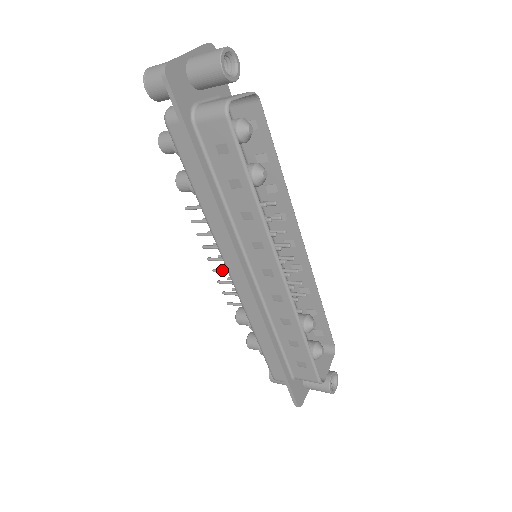
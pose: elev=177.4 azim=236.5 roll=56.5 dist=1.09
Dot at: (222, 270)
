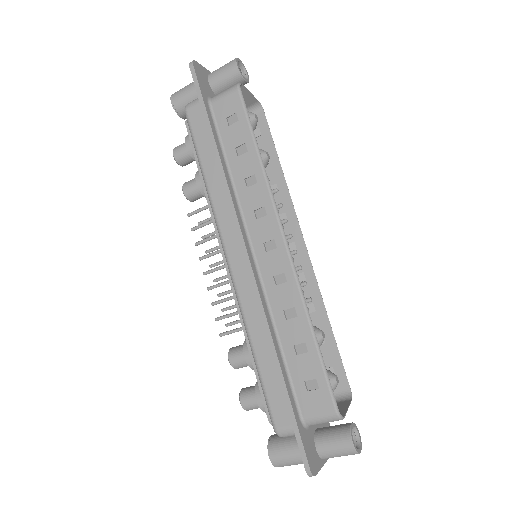
Dot at: (218, 283)
